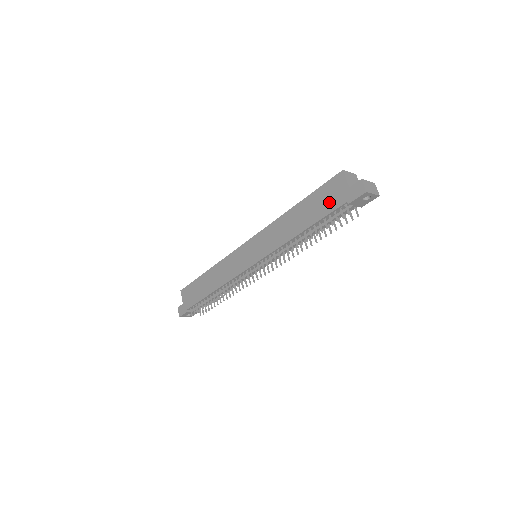
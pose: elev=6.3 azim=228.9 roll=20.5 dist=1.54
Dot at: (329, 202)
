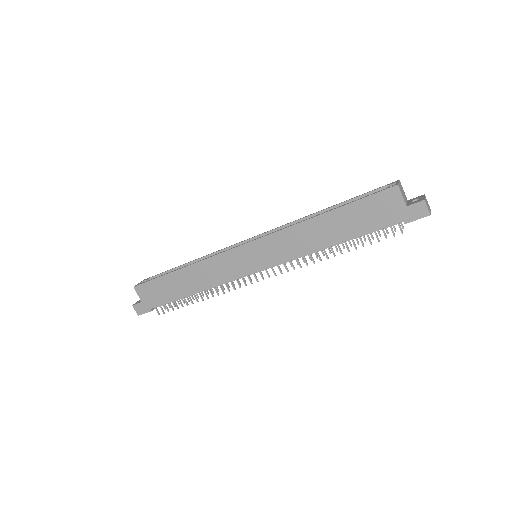
Dot at: (377, 218)
